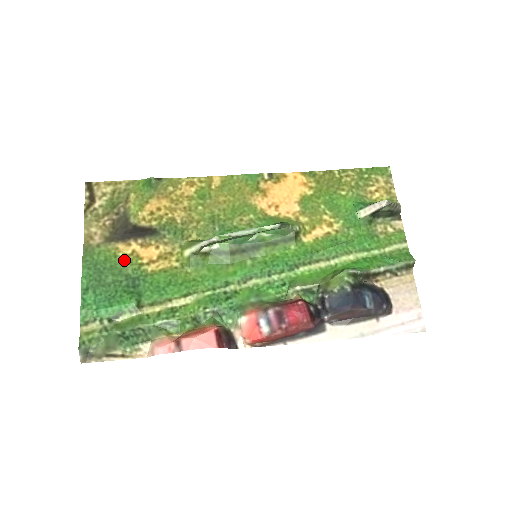
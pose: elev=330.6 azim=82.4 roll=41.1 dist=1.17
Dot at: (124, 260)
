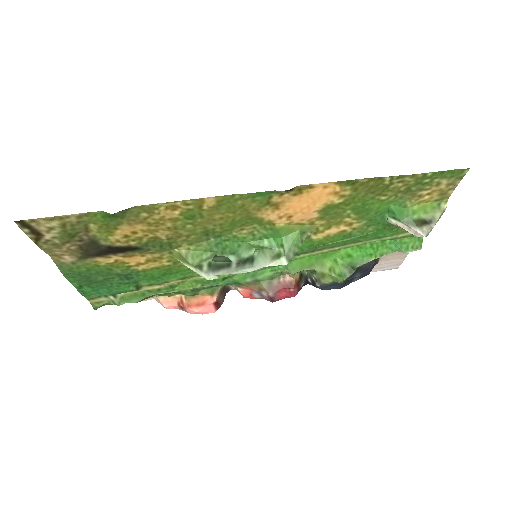
Dot at: (109, 267)
